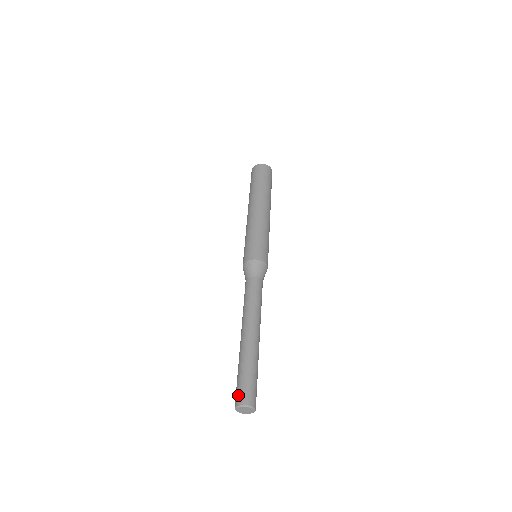
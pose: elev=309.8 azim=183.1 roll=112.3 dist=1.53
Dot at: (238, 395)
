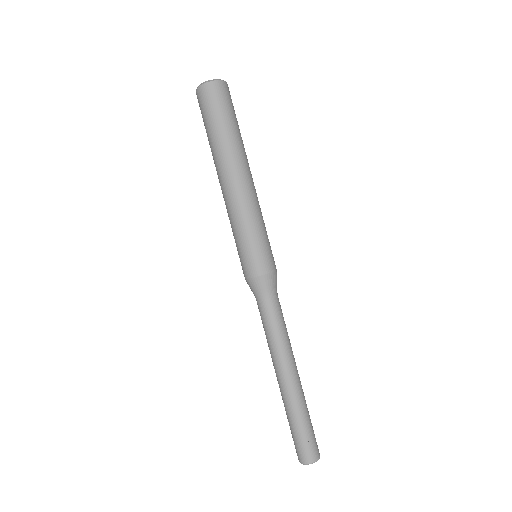
Dot at: occluded
